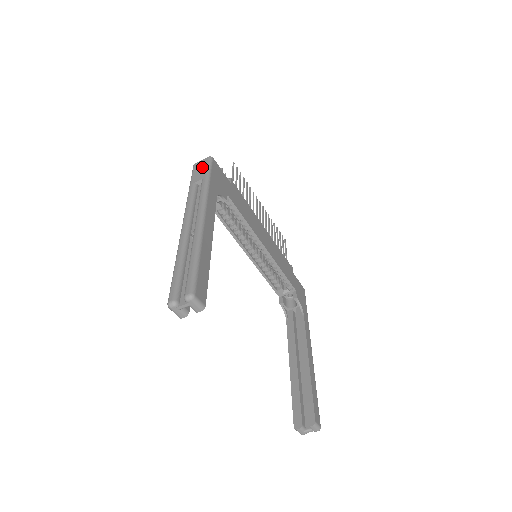
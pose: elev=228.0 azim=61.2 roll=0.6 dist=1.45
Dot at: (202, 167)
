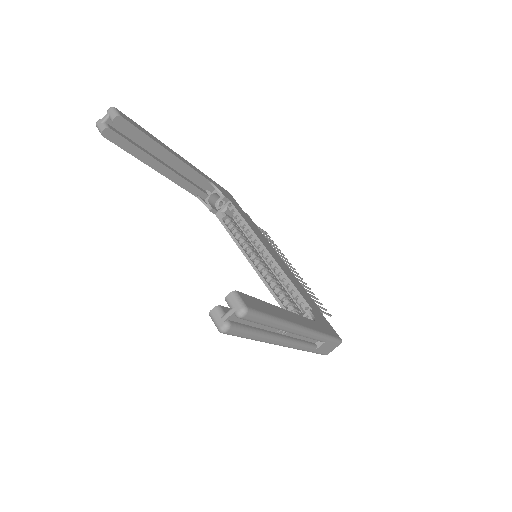
Dot at: occluded
